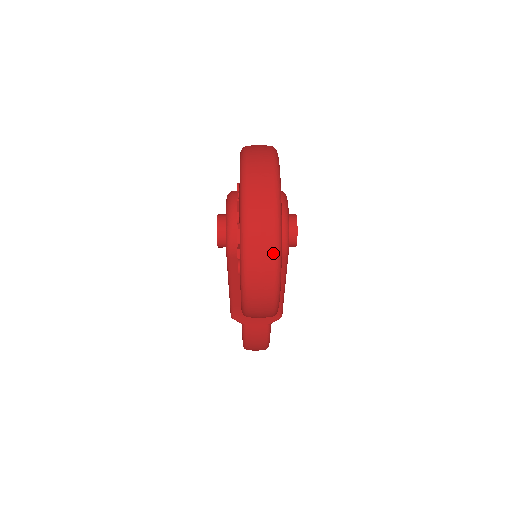
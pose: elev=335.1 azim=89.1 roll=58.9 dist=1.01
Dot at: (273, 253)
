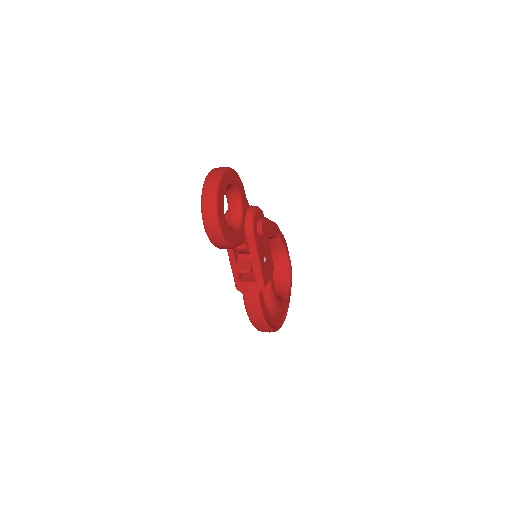
Dot at: (213, 198)
